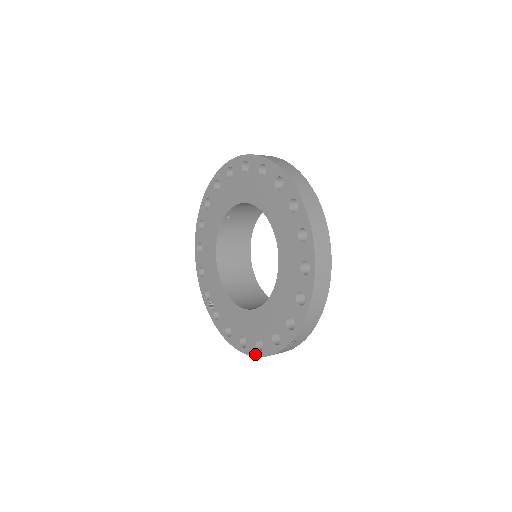
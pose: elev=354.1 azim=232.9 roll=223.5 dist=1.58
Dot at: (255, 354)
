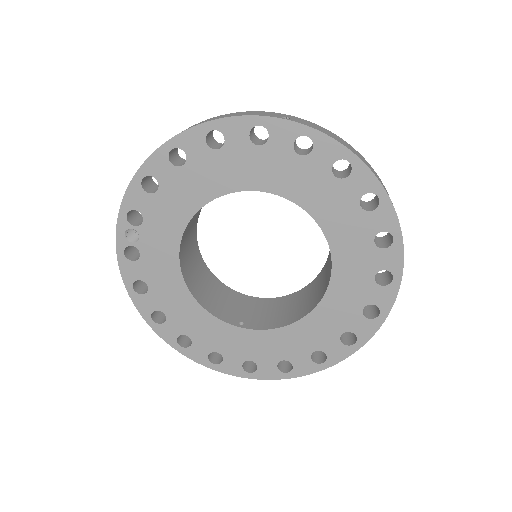
Dot at: (169, 341)
